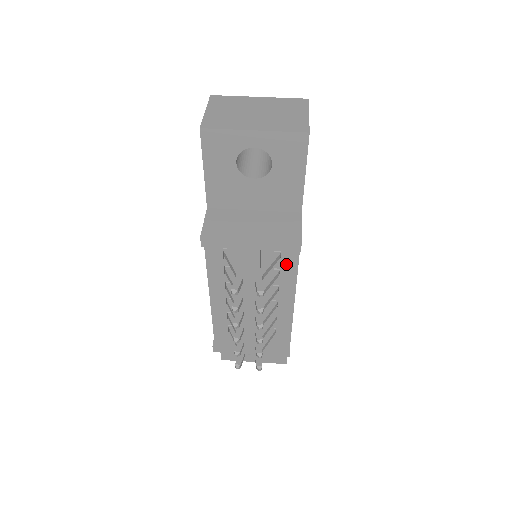
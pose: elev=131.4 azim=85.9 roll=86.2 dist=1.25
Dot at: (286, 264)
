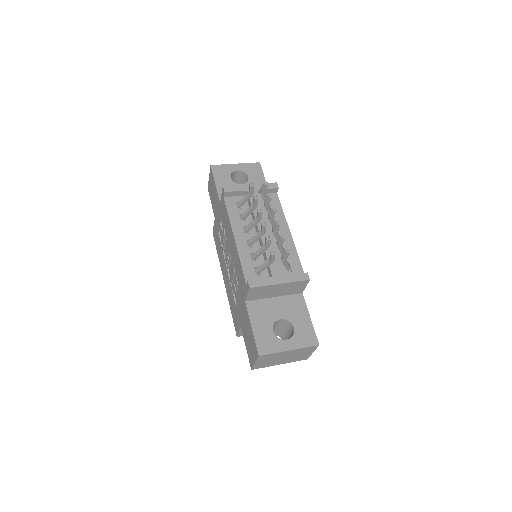
Dot at: occluded
